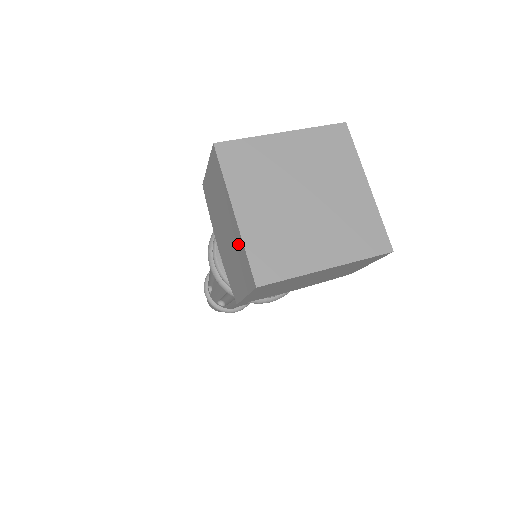
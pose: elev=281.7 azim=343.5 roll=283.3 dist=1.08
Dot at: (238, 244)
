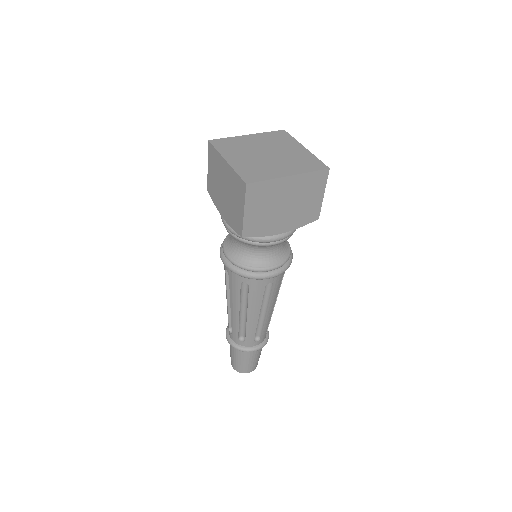
Dot at: (232, 178)
